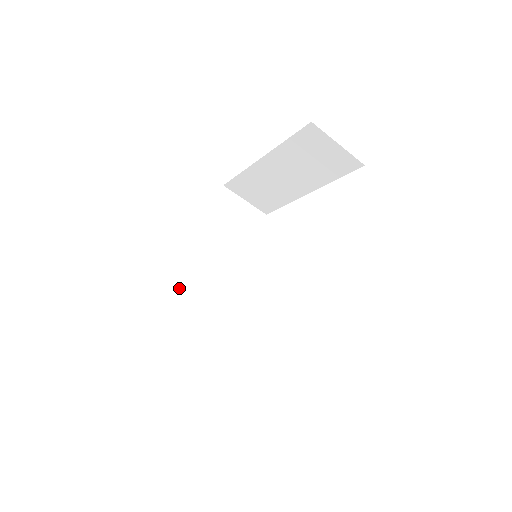
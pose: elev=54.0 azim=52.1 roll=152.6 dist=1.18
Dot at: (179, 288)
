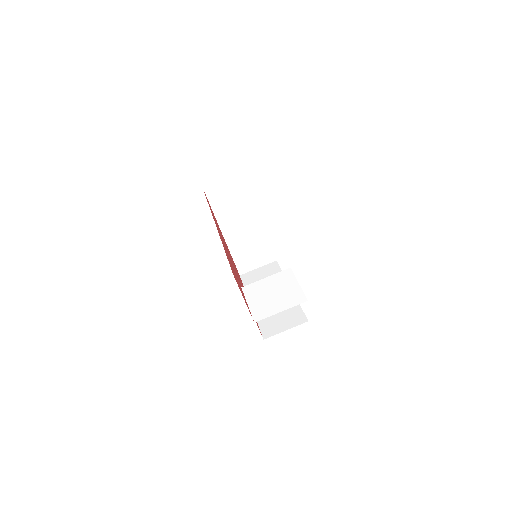
Dot at: (262, 327)
